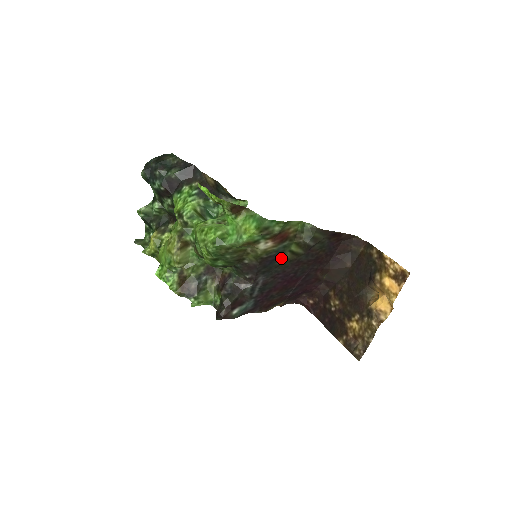
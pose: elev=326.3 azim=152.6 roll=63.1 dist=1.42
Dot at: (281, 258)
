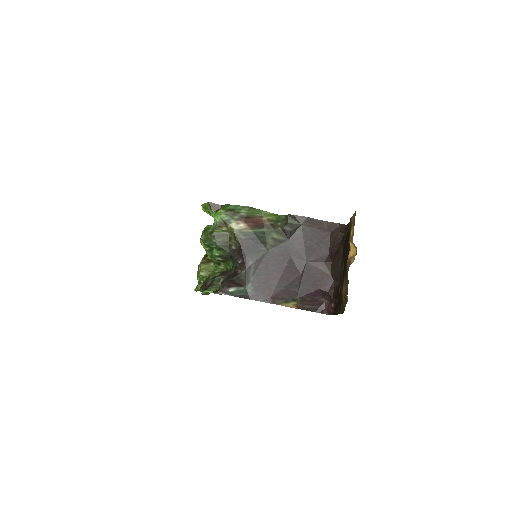
Dot at: (265, 244)
